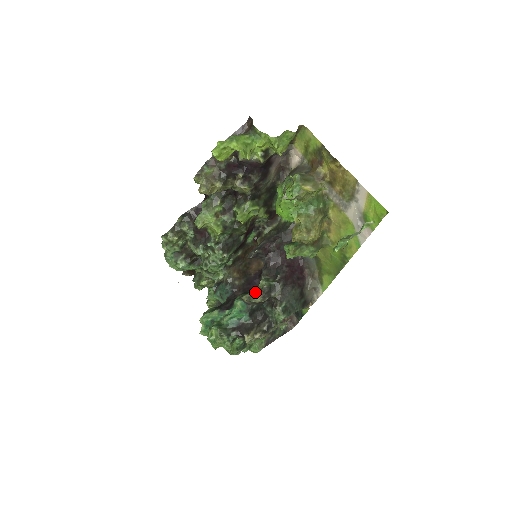
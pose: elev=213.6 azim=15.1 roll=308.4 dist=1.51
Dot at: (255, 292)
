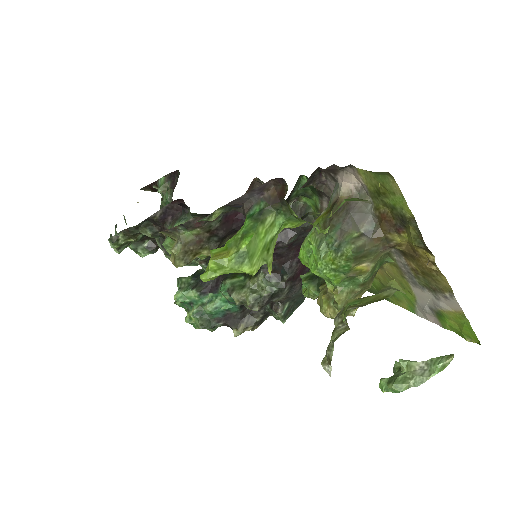
Dot at: (251, 302)
